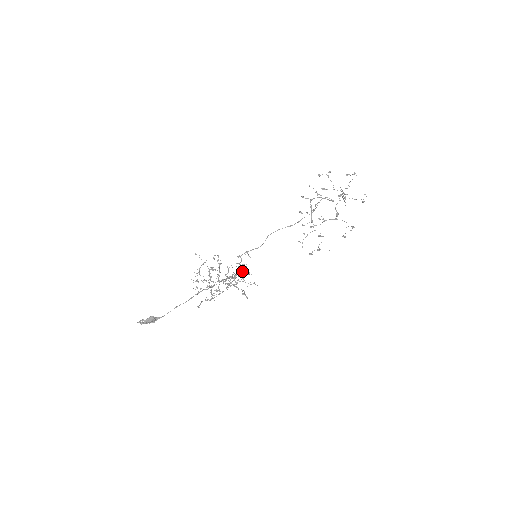
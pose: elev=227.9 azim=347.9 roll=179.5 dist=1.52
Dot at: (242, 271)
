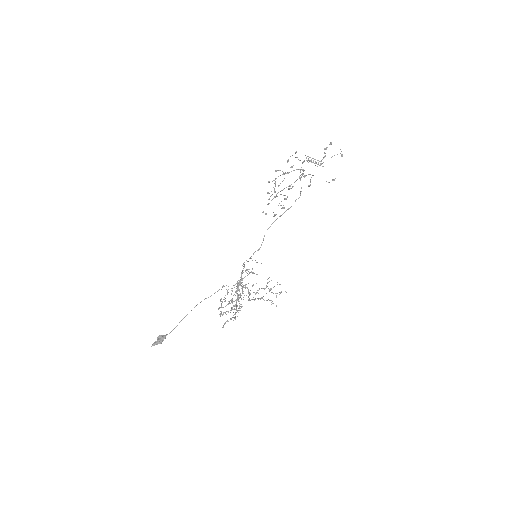
Dot at: occluded
